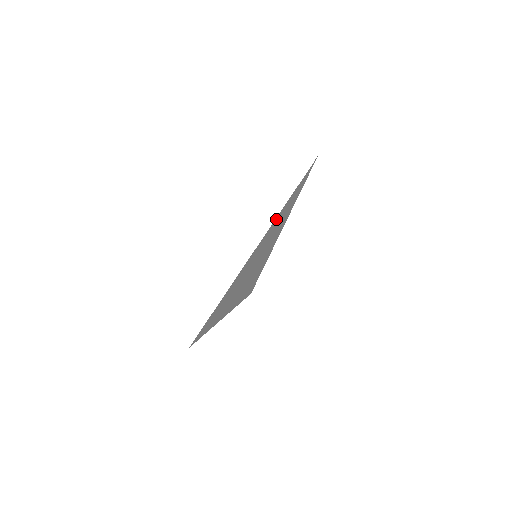
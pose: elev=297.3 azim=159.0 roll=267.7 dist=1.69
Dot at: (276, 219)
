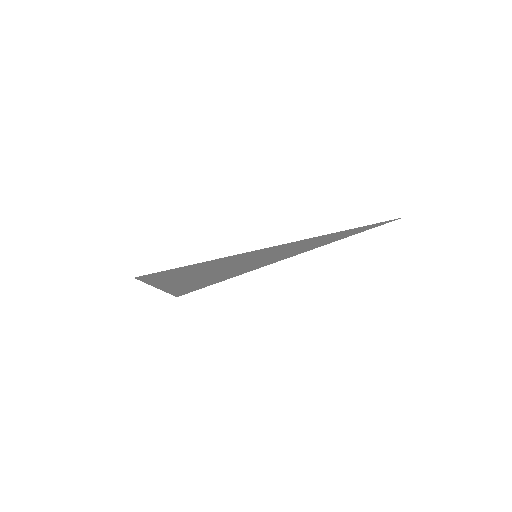
Dot at: (297, 242)
